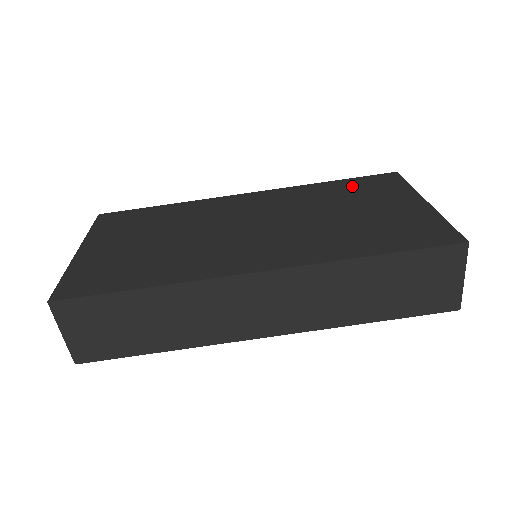
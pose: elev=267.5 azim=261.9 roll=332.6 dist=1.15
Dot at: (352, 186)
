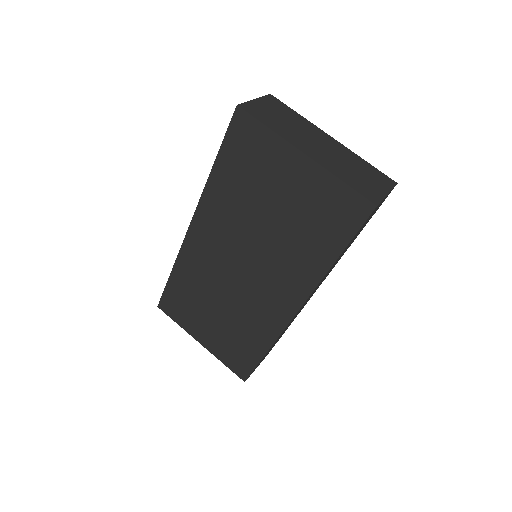
Dot at: (235, 165)
